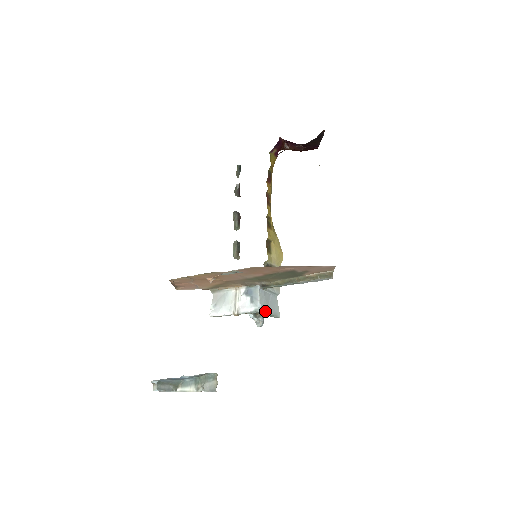
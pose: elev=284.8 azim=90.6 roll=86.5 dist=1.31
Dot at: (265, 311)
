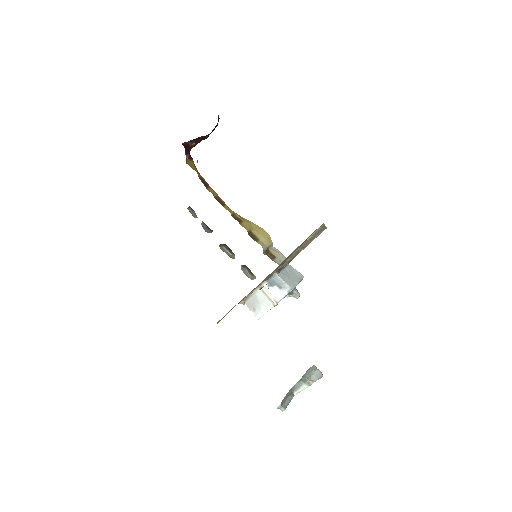
Dot at: (294, 285)
